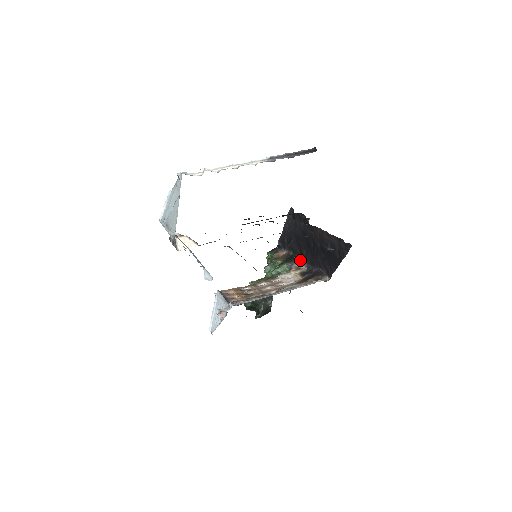
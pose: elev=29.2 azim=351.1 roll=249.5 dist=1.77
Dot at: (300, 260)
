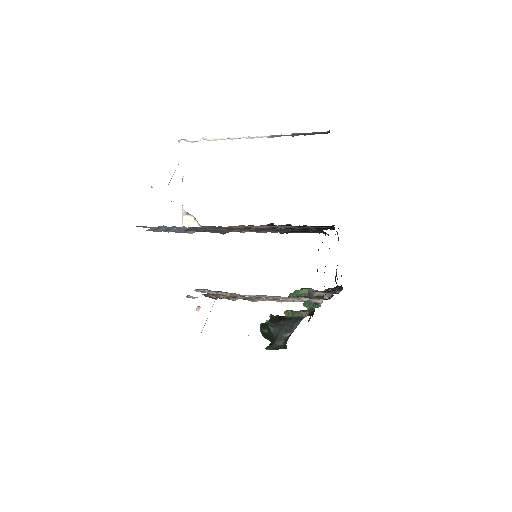
Dot at: (333, 292)
